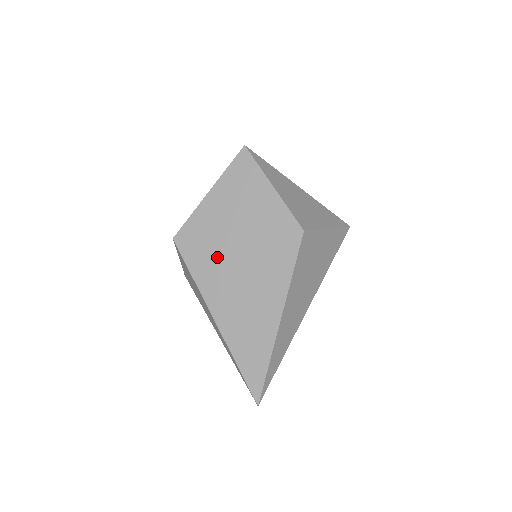
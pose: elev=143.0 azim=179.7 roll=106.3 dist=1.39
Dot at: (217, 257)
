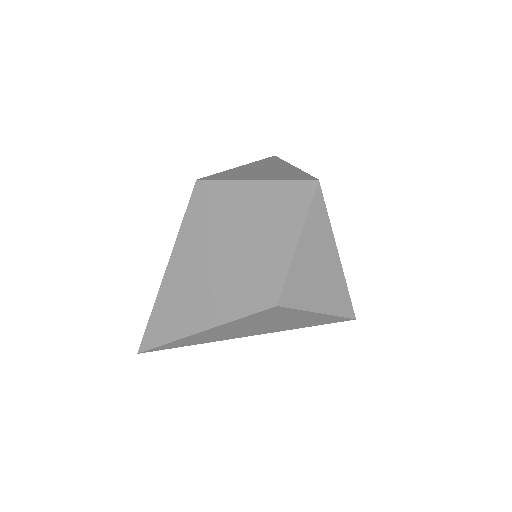
Dot at: (208, 236)
